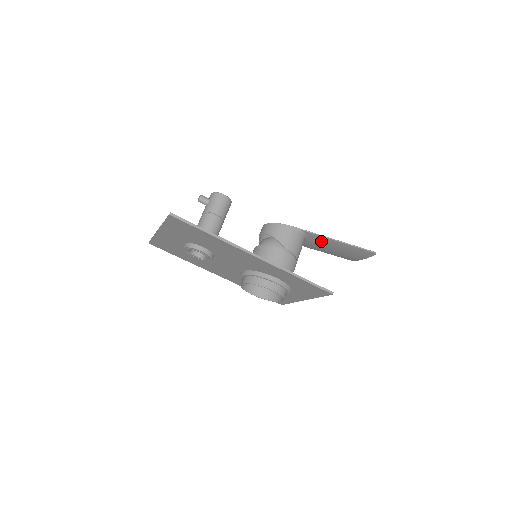
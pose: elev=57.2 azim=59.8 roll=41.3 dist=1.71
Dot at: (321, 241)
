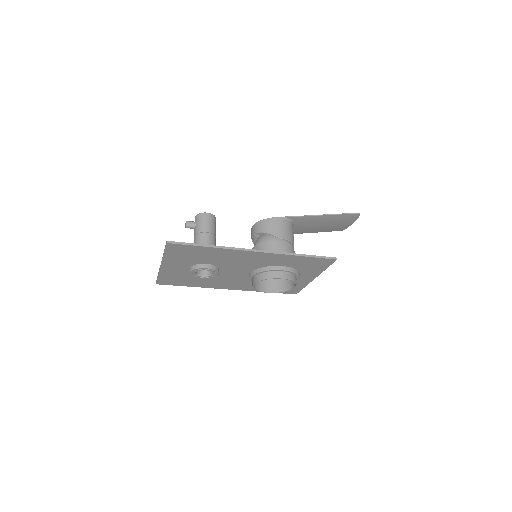
Dot at: (308, 221)
